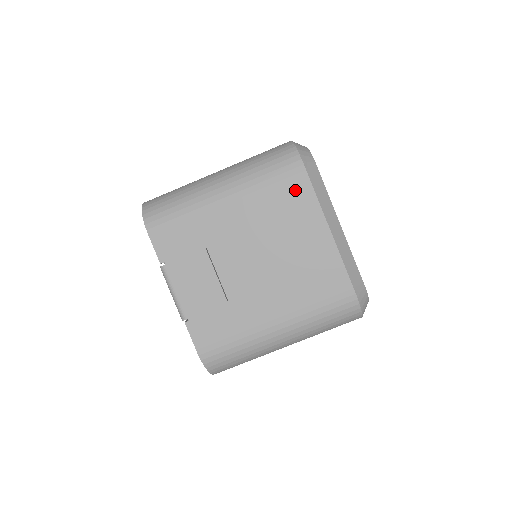
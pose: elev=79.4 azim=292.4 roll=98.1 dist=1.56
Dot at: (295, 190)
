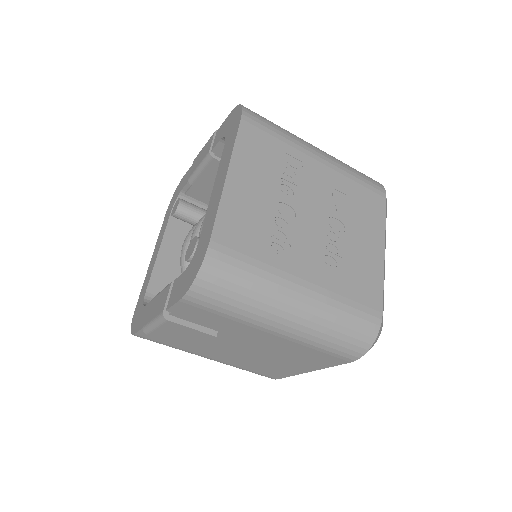
Dot at: (326, 360)
